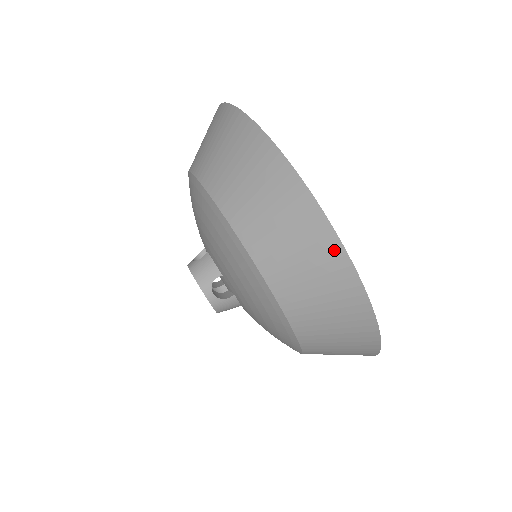
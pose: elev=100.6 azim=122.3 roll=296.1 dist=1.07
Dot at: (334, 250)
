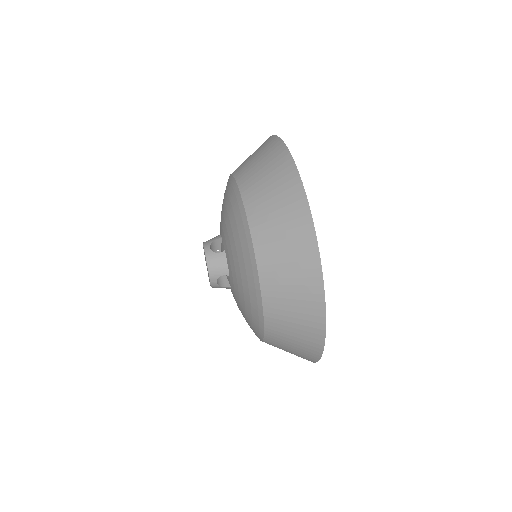
Dot at: (282, 153)
